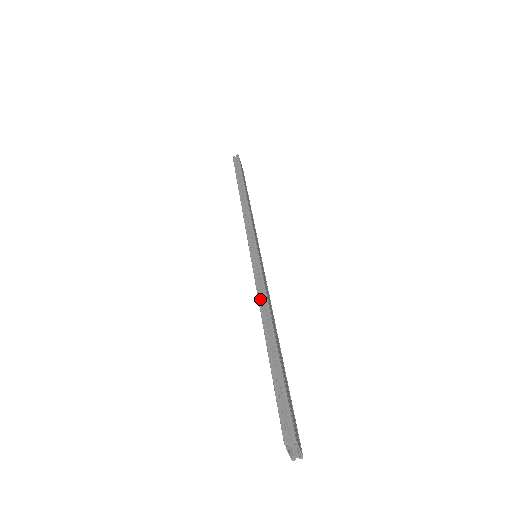
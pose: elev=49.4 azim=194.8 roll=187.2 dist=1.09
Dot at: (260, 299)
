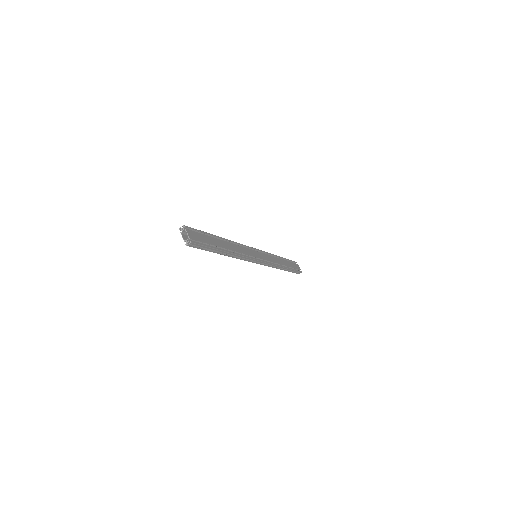
Dot at: occluded
